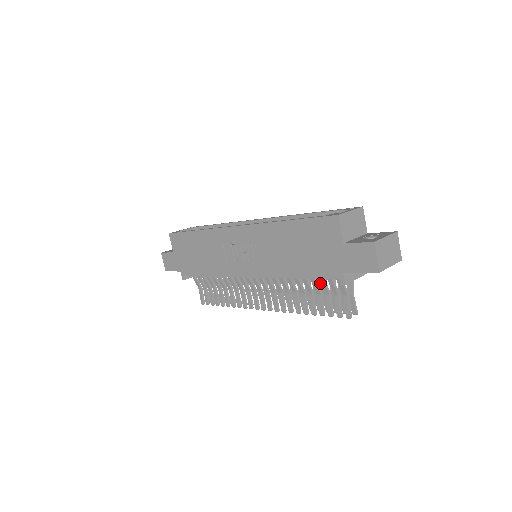
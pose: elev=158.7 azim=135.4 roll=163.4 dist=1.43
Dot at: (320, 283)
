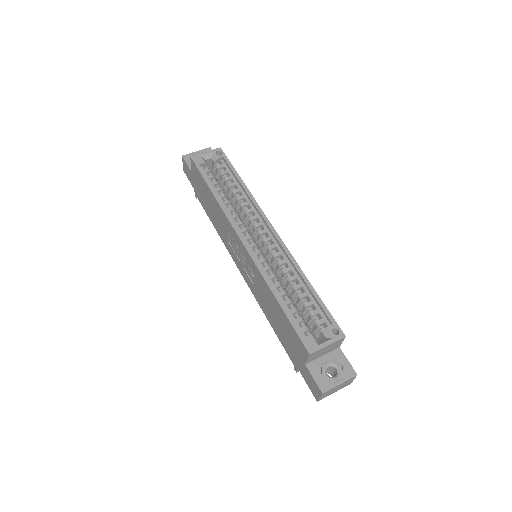
Dot at: occluded
